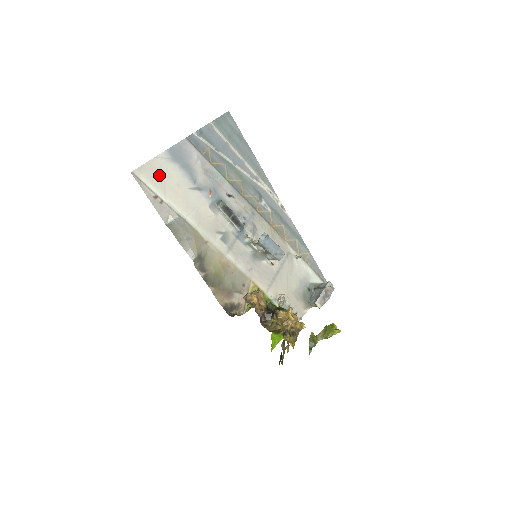
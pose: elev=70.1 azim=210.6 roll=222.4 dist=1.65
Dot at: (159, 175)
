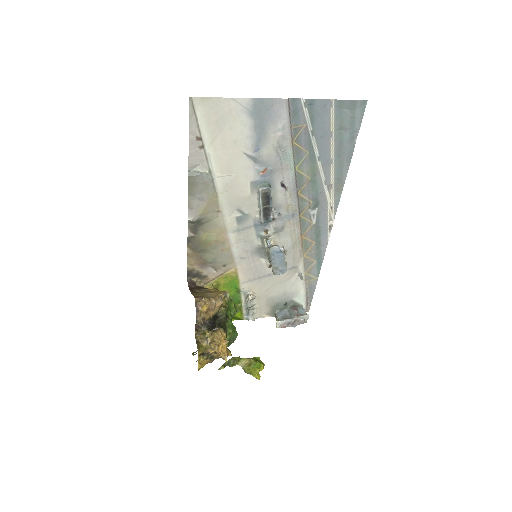
Dot at: (221, 119)
